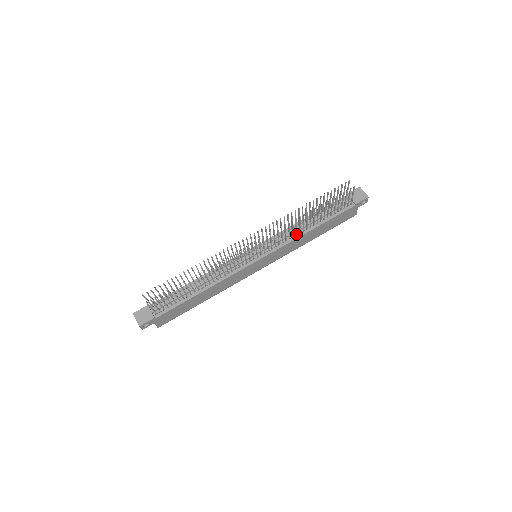
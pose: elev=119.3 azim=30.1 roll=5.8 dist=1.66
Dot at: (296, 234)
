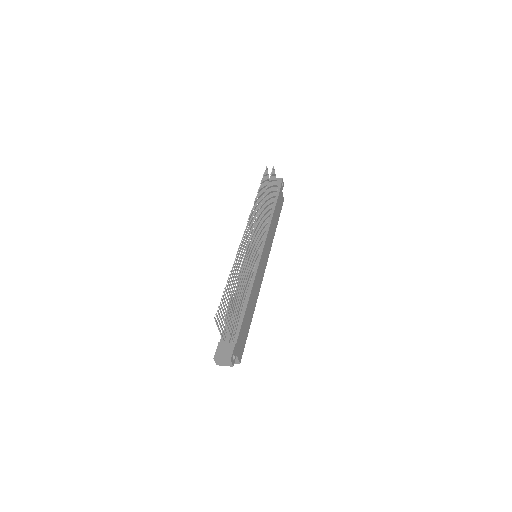
Dot at: (267, 223)
